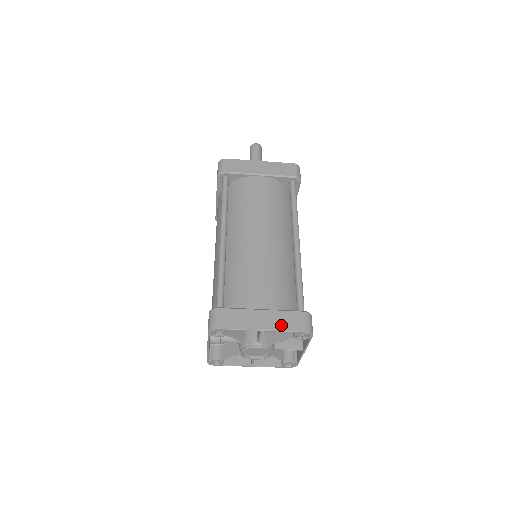
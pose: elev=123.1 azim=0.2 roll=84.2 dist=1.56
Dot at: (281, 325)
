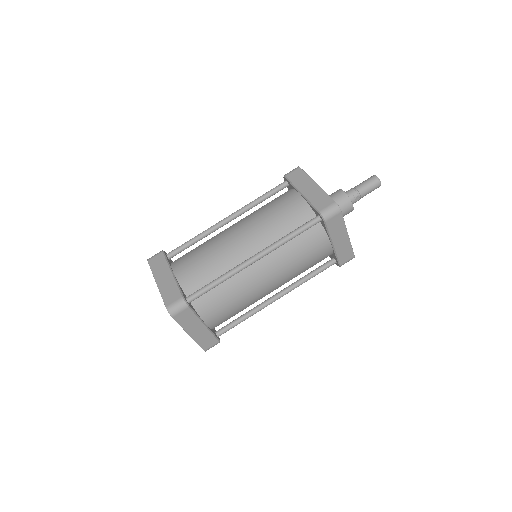
Dot at: (165, 290)
